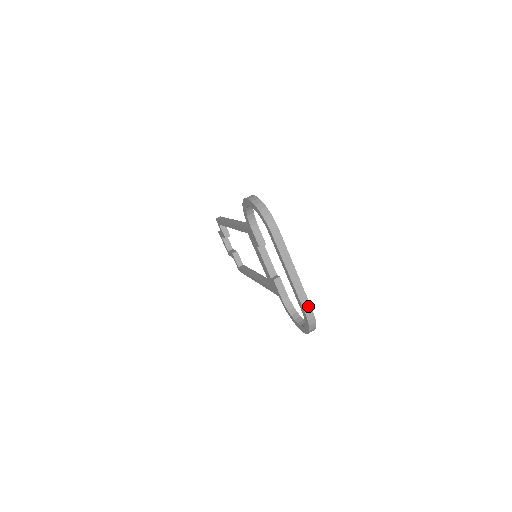
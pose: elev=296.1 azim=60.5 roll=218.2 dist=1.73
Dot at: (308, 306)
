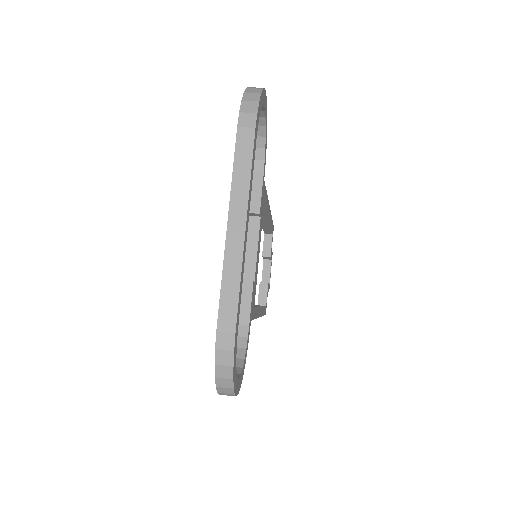
Dot at: (231, 315)
